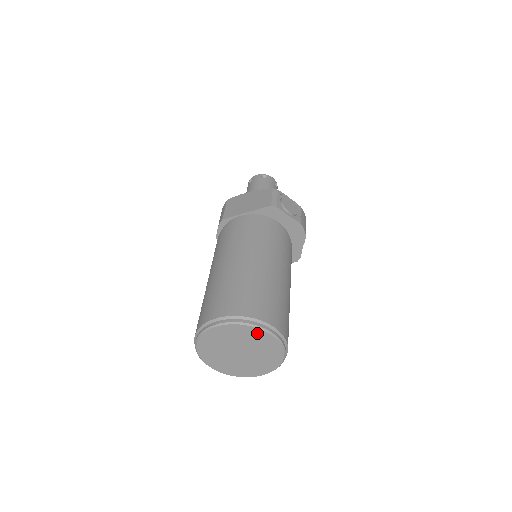
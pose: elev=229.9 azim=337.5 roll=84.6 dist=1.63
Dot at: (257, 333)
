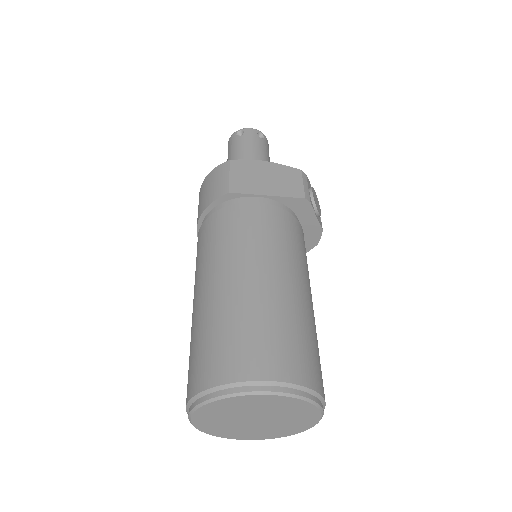
Dot at: (305, 408)
